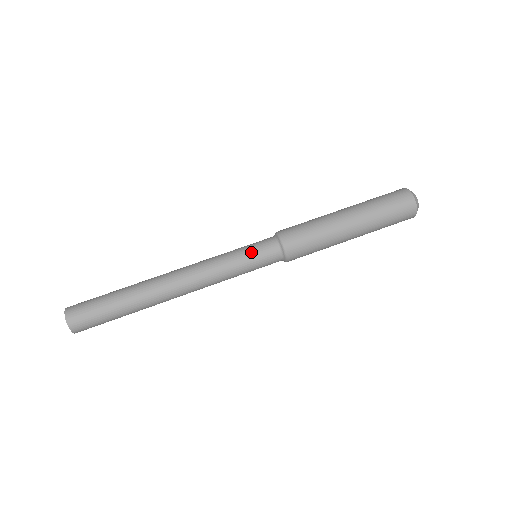
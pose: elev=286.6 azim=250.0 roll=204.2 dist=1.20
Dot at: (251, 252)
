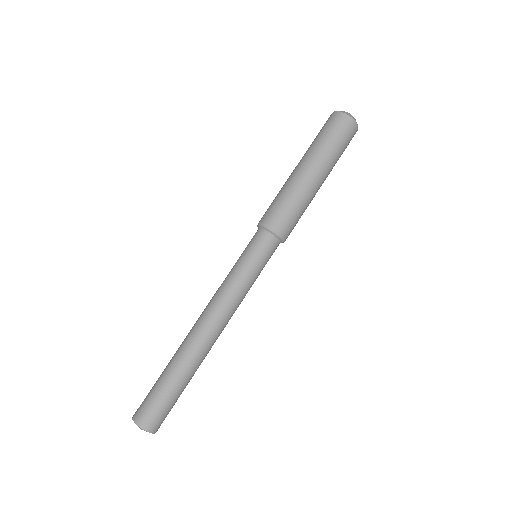
Dot at: (247, 254)
